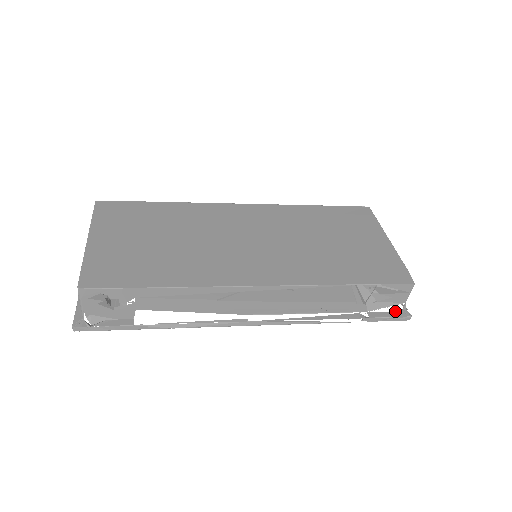
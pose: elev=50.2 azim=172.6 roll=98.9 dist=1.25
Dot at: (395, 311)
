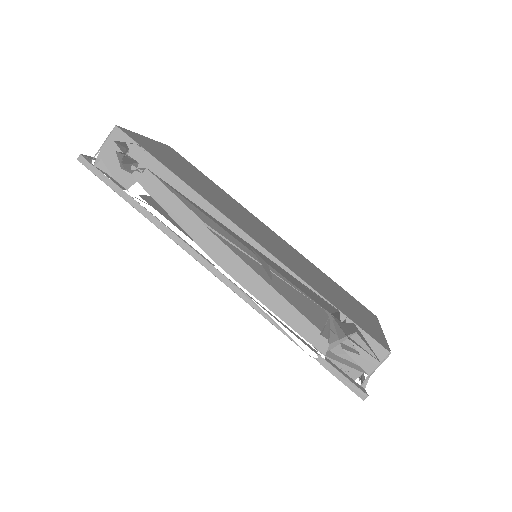
Dot at: occluded
